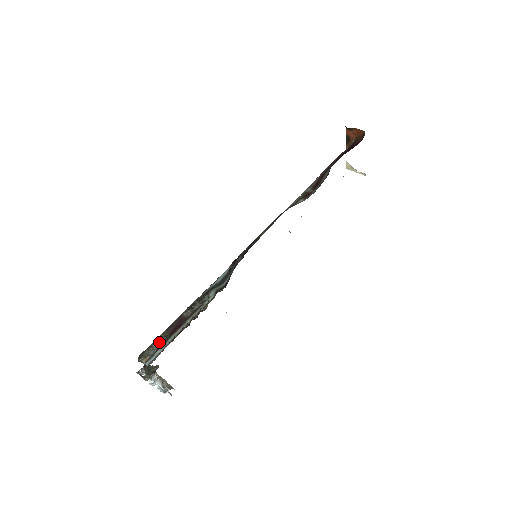
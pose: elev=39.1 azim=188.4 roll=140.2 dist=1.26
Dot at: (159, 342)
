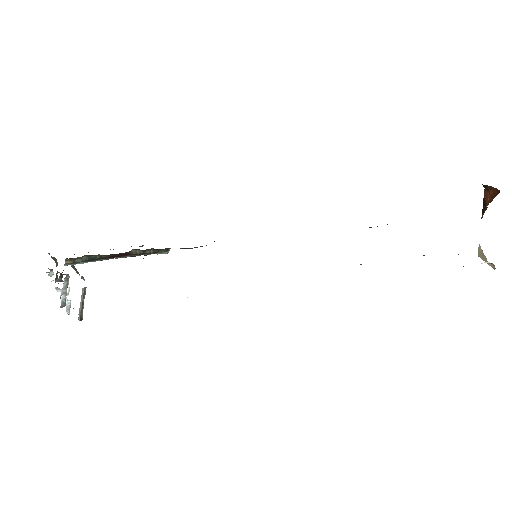
Dot at: (91, 257)
